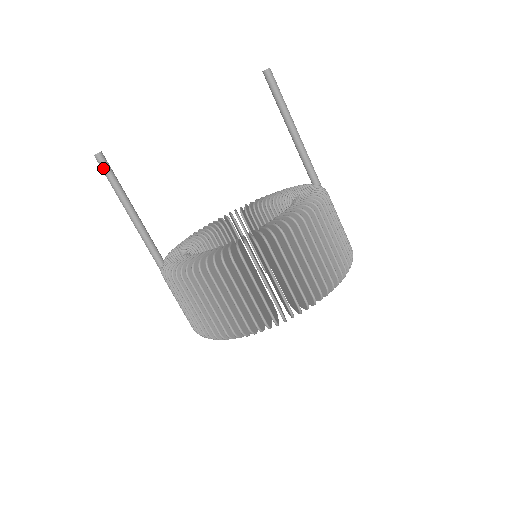
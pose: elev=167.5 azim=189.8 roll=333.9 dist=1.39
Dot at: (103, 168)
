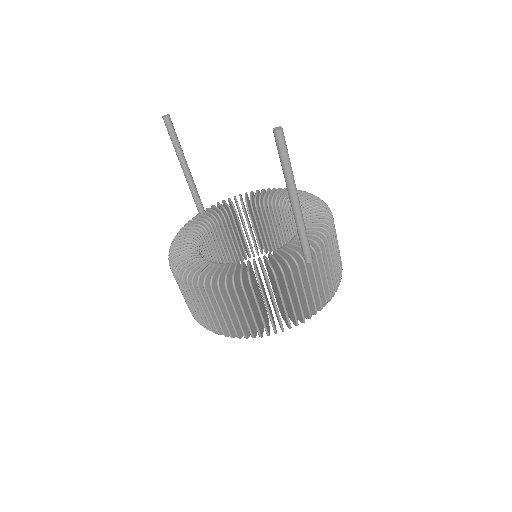
Dot at: (167, 129)
